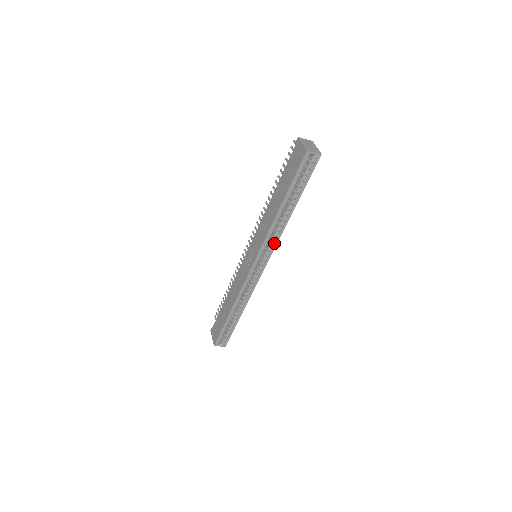
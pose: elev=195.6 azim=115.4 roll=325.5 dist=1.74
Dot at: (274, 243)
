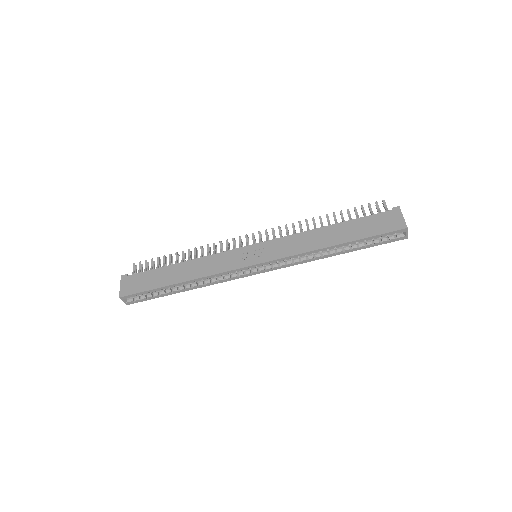
Dot at: (292, 263)
